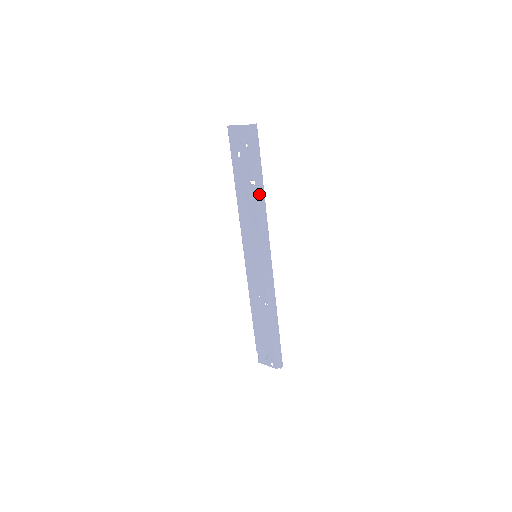
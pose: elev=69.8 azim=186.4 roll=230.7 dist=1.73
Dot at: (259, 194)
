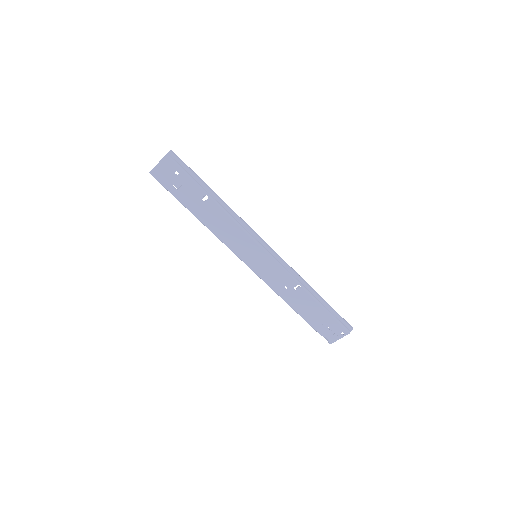
Dot at: (218, 202)
